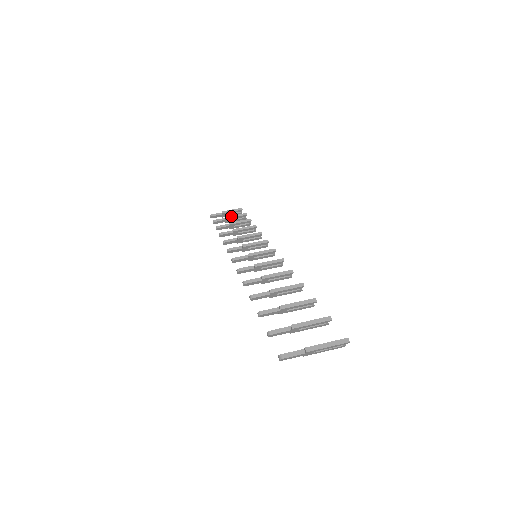
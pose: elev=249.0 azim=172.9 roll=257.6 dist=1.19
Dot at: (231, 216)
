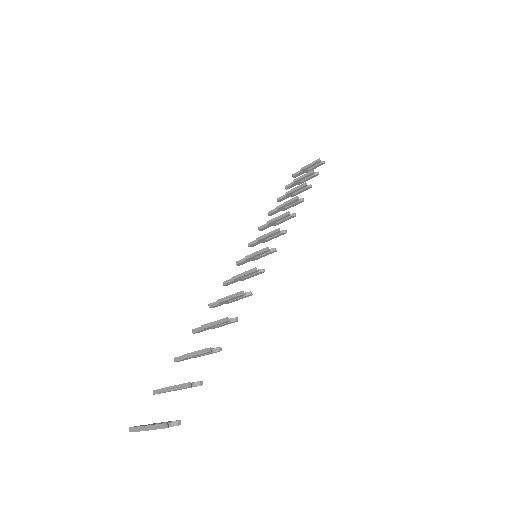
Dot at: (298, 178)
